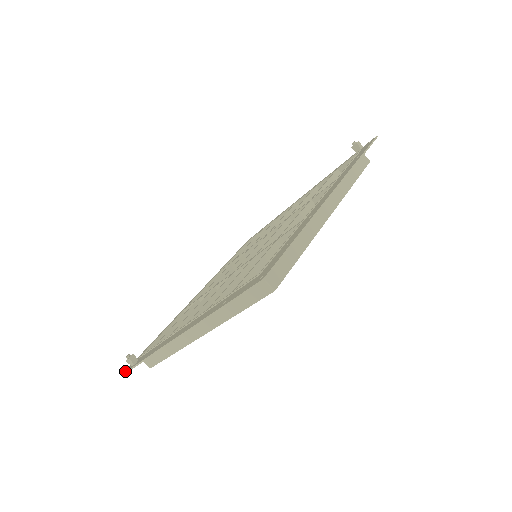
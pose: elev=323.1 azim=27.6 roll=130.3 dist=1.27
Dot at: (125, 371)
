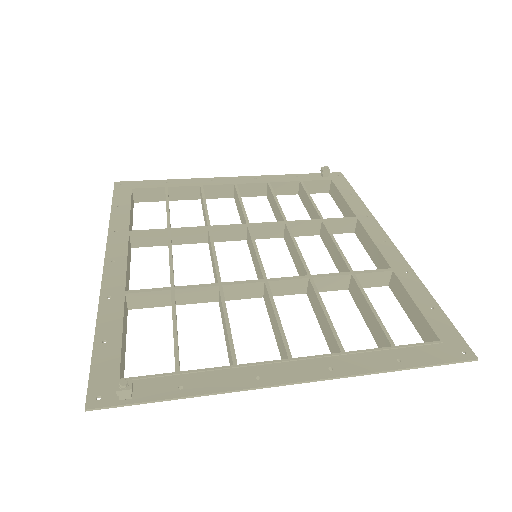
Dot at: (96, 406)
